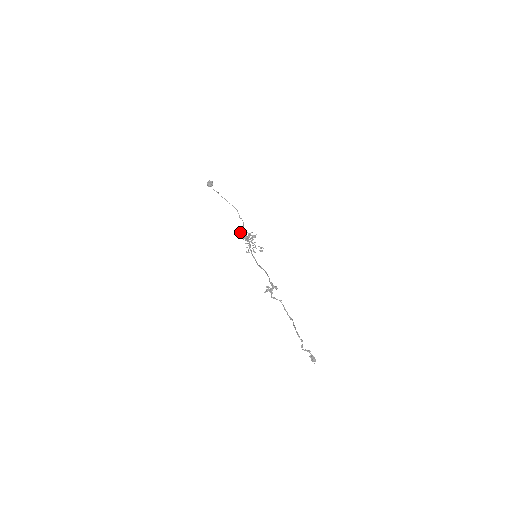
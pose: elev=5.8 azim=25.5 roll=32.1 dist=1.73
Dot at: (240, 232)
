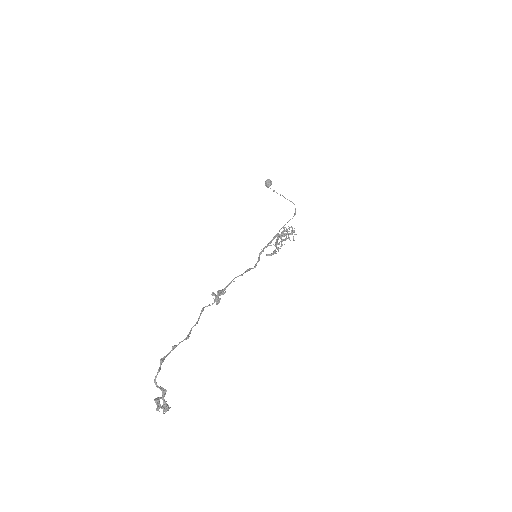
Dot at: (281, 232)
